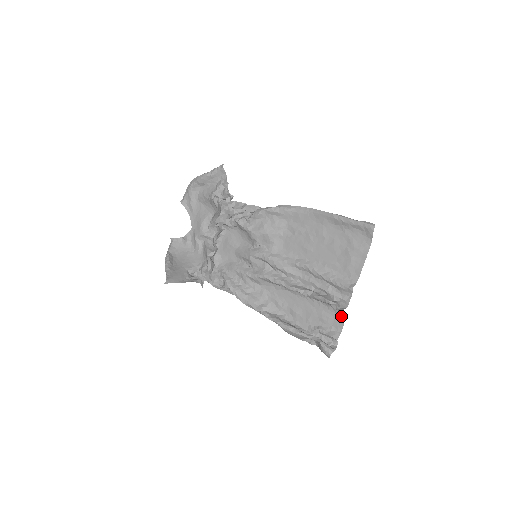
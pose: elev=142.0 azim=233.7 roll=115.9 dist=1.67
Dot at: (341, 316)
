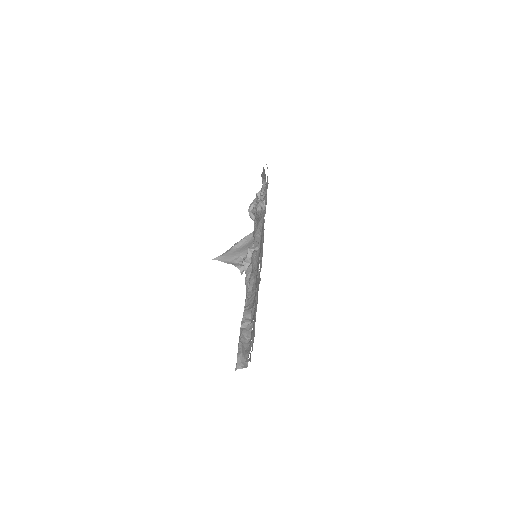
Dot at: occluded
